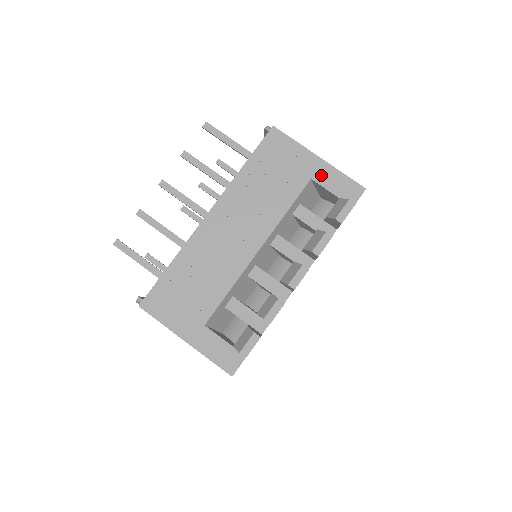
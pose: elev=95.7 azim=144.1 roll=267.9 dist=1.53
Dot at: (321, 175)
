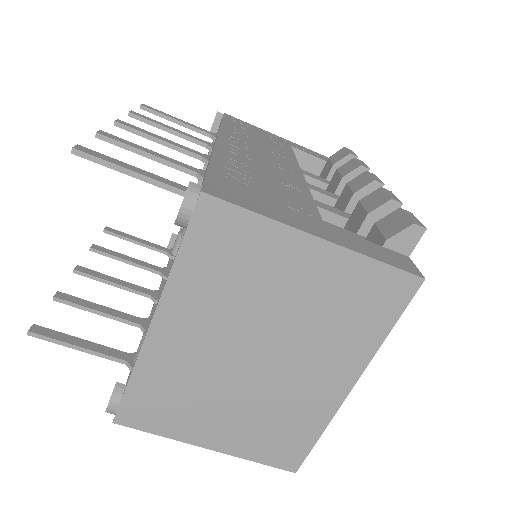
Dot at: (296, 146)
